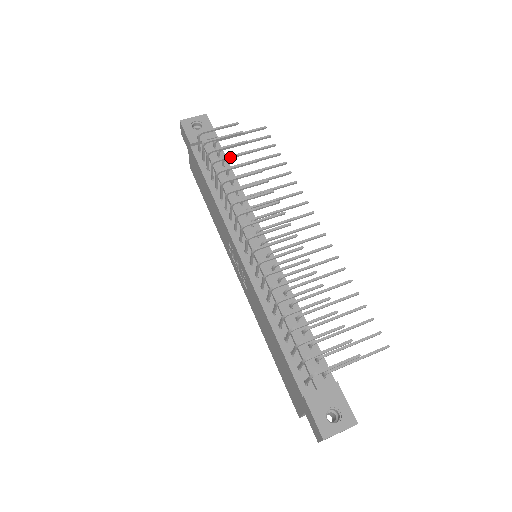
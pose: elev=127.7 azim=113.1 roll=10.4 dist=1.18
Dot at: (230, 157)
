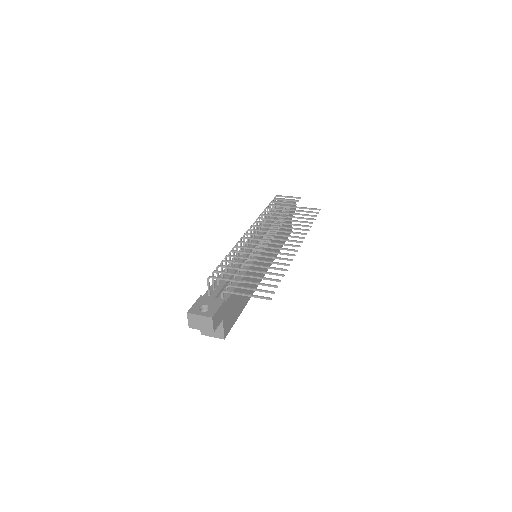
Dot at: (279, 205)
